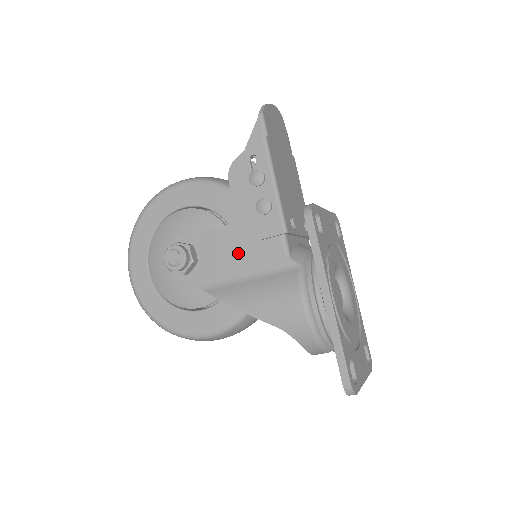
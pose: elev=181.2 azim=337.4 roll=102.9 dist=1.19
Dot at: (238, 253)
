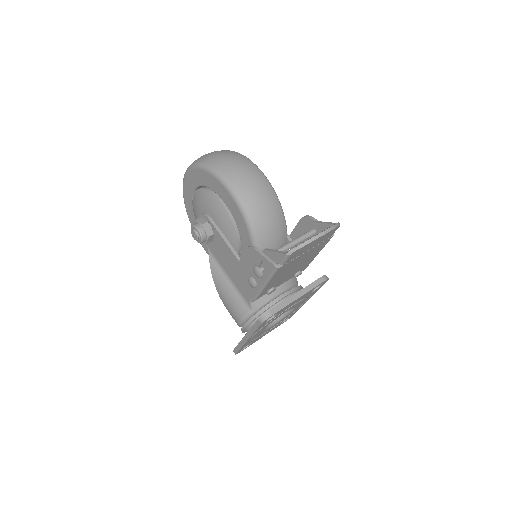
Dot at: (232, 268)
